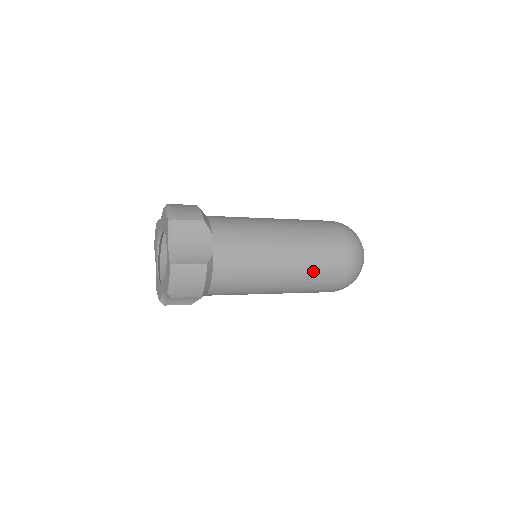
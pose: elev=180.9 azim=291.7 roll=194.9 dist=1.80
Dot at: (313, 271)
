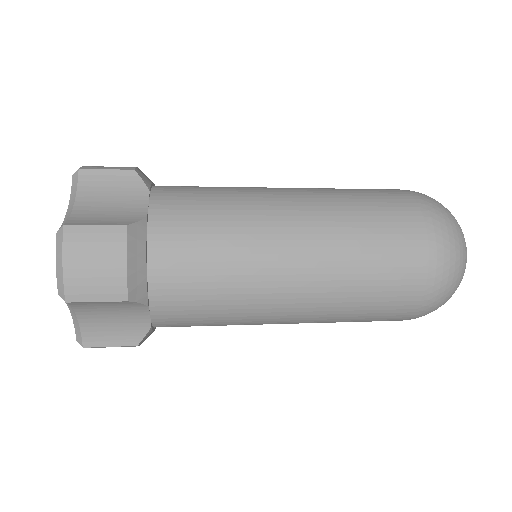
Dot at: (358, 251)
